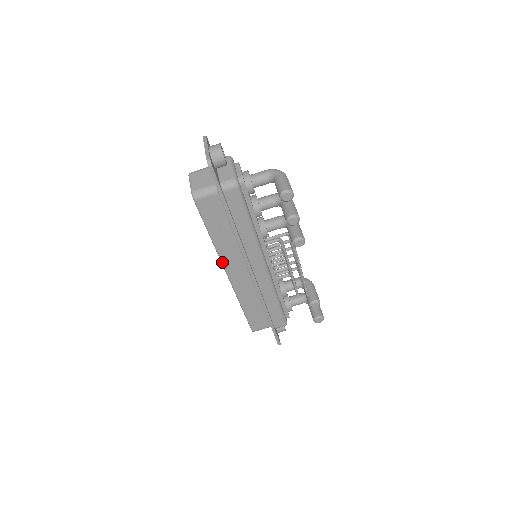
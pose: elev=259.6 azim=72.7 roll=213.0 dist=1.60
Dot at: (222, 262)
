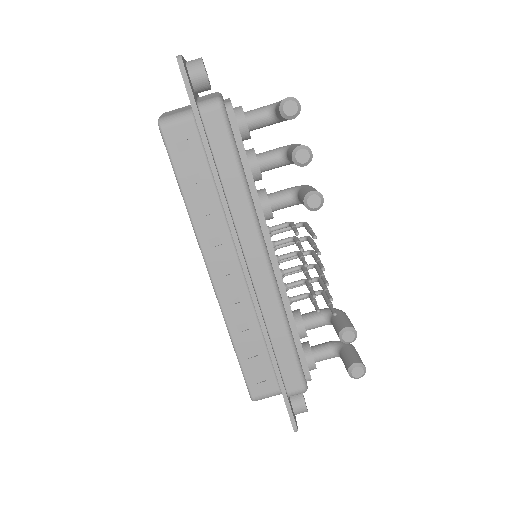
Dot at: (201, 248)
